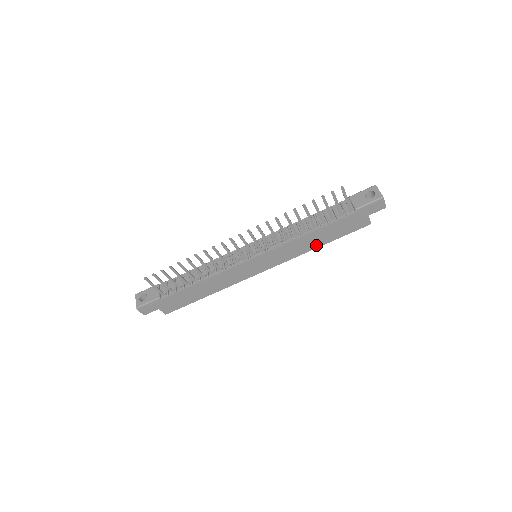
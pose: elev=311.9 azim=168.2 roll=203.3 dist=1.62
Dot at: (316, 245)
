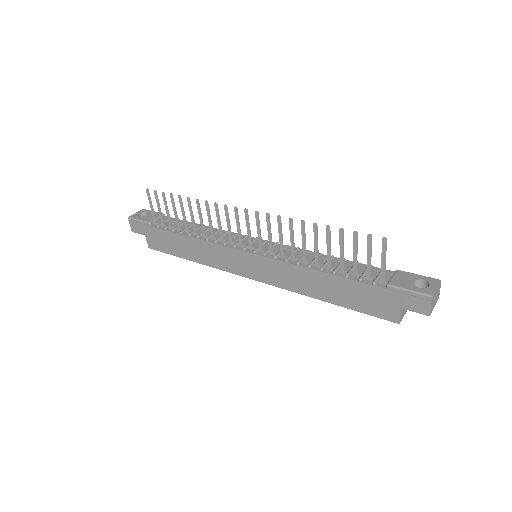
Dot at: (320, 295)
